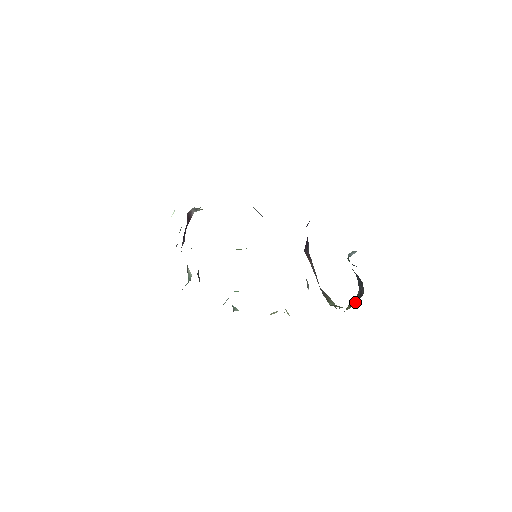
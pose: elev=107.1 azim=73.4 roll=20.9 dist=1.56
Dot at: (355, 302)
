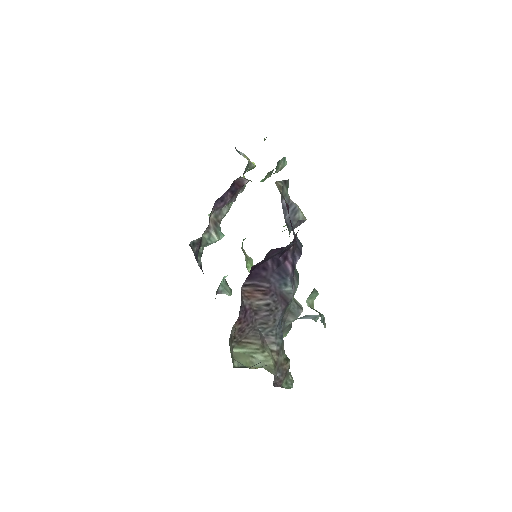
Dot at: occluded
